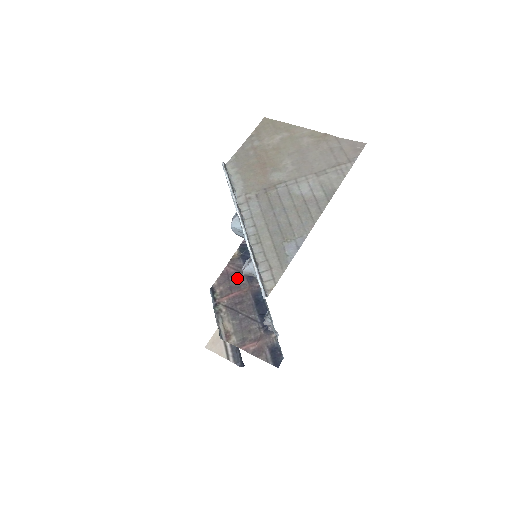
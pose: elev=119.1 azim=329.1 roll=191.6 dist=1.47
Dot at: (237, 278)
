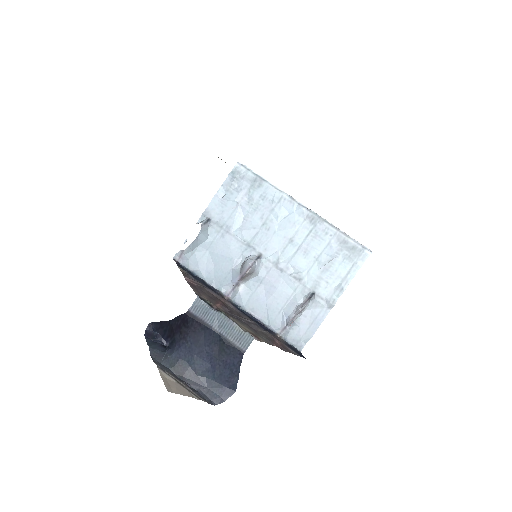
Dot at: (206, 290)
